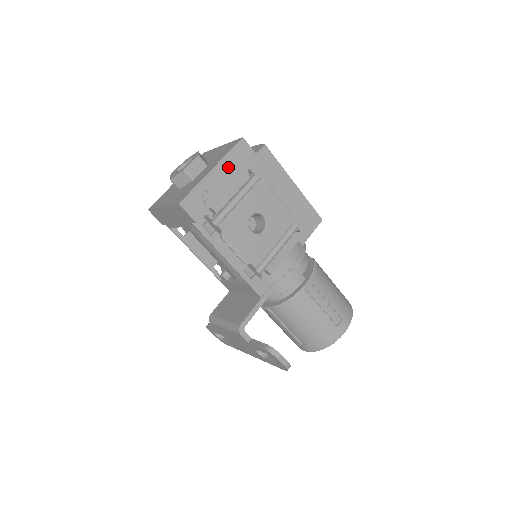
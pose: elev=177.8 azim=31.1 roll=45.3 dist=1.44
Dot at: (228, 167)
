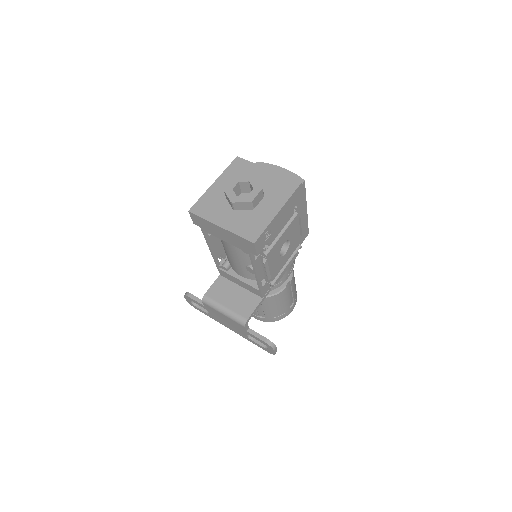
Dot at: (287, 208)
